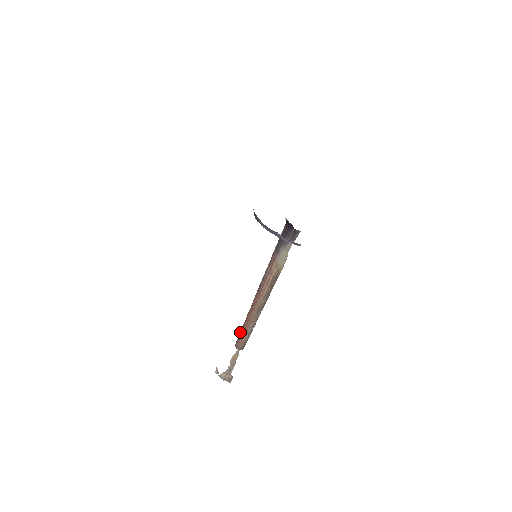
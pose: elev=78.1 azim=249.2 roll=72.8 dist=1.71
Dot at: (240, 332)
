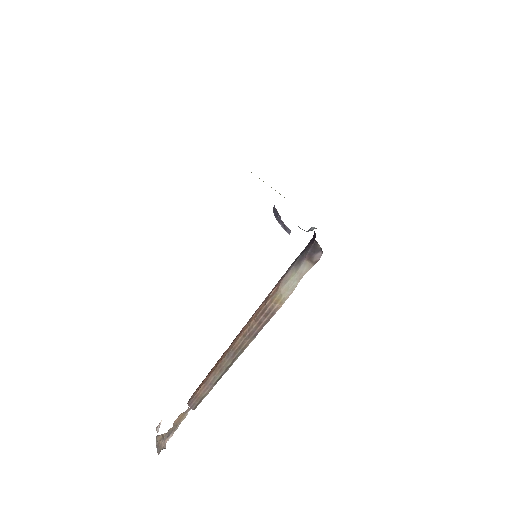
Dot at: (203, 380)
